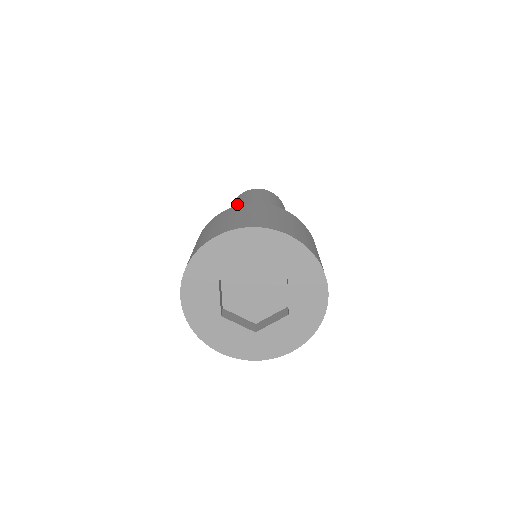
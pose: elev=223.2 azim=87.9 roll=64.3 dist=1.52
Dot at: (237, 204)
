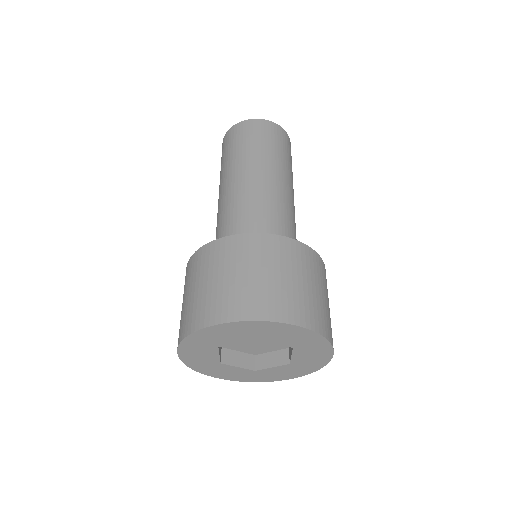
Dot at: (233, 157)
